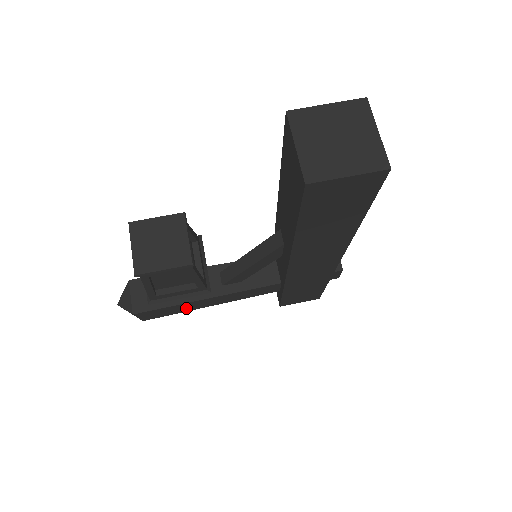
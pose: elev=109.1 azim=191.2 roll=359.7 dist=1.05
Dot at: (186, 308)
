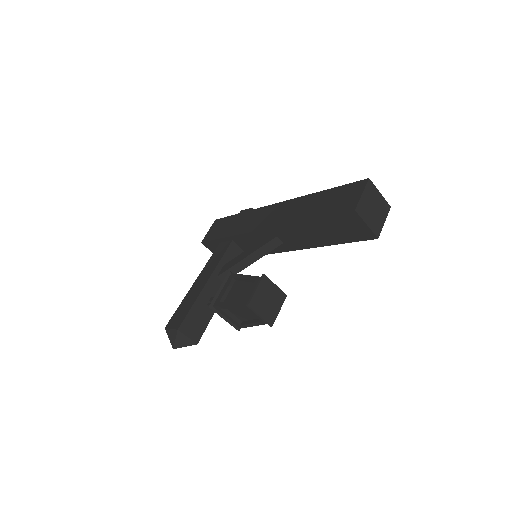
Dot at: occluded
